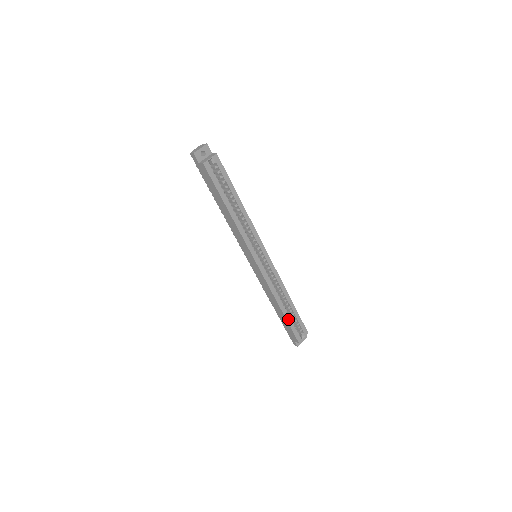
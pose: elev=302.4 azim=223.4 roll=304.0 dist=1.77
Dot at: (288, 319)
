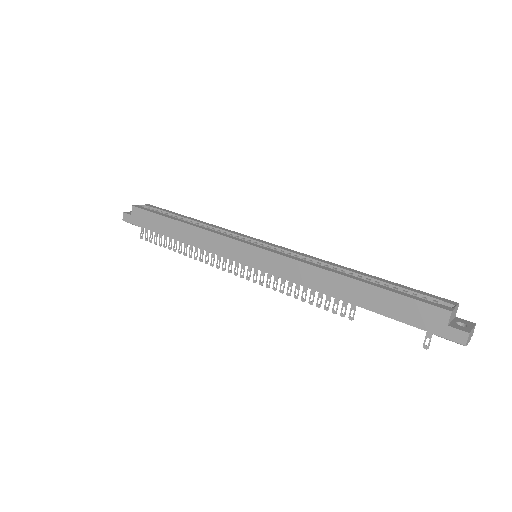
Dot at: (379, 287)
